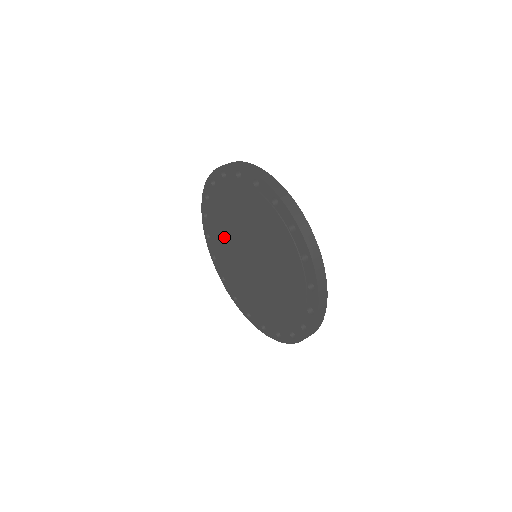
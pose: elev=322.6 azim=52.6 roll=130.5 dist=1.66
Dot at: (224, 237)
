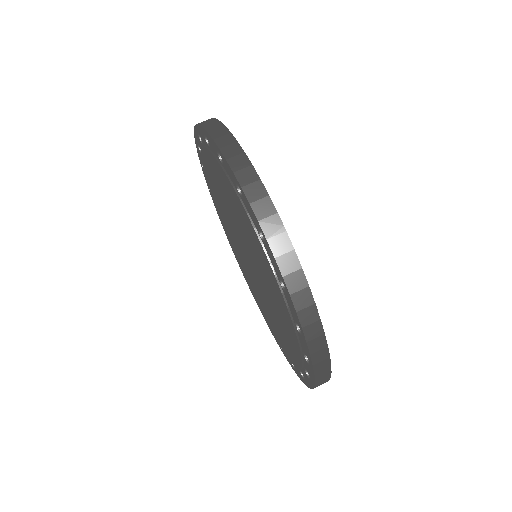
Dot at: (220, 194)
